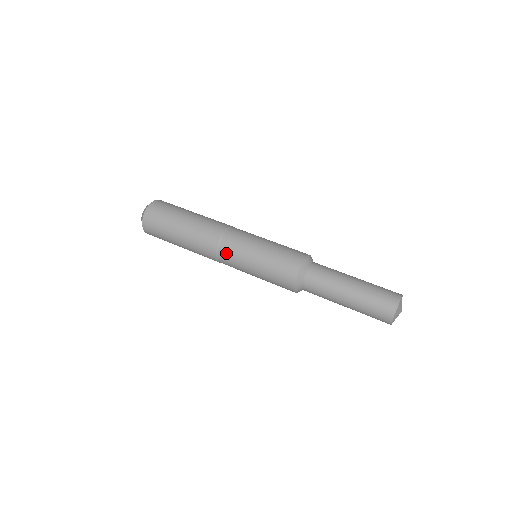
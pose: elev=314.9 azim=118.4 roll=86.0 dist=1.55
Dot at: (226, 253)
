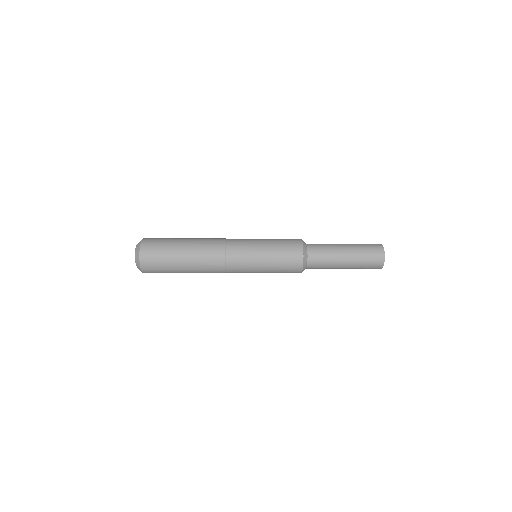
Dot at: occluded
